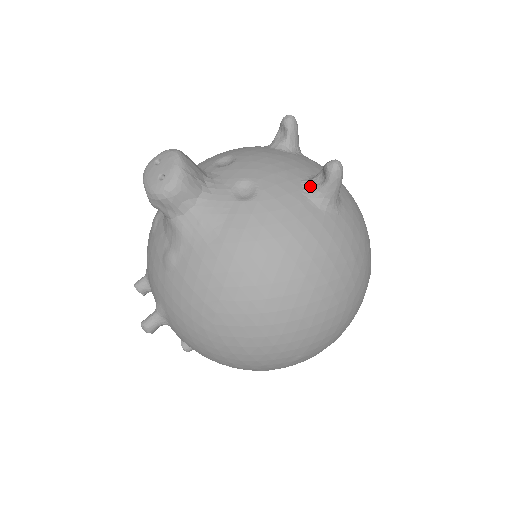
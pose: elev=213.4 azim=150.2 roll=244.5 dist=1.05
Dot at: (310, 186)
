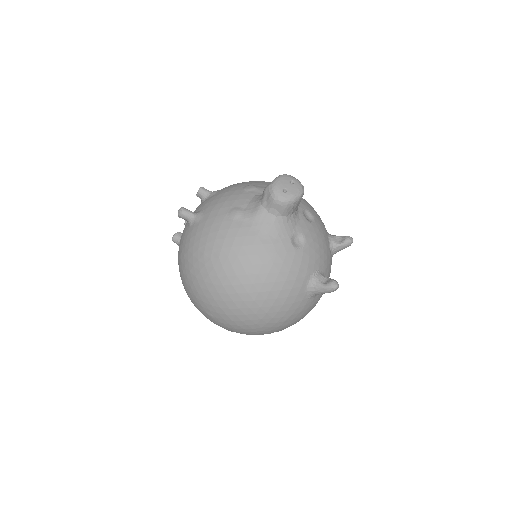
Dot at: (317, 276)
